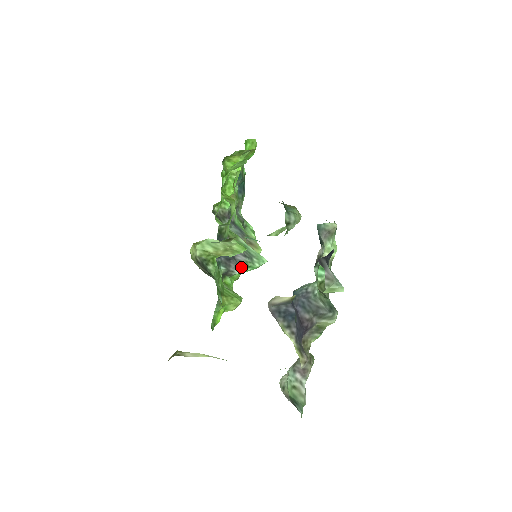
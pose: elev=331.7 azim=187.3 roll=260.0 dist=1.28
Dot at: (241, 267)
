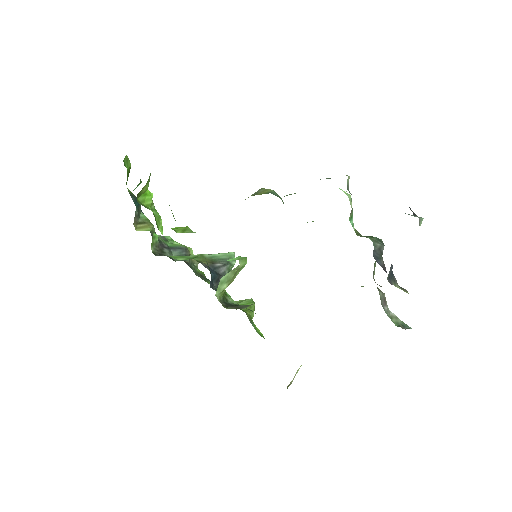
Dot at: occluded
